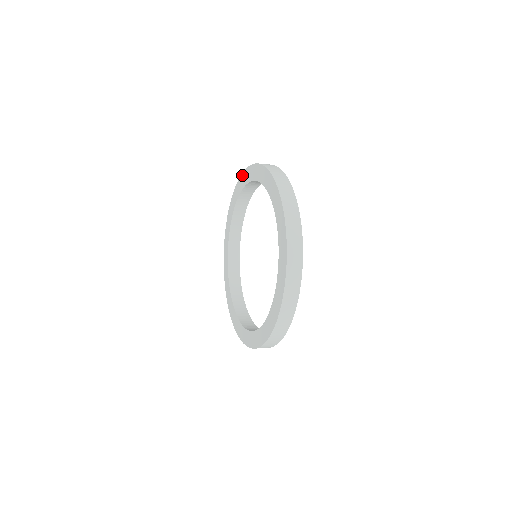
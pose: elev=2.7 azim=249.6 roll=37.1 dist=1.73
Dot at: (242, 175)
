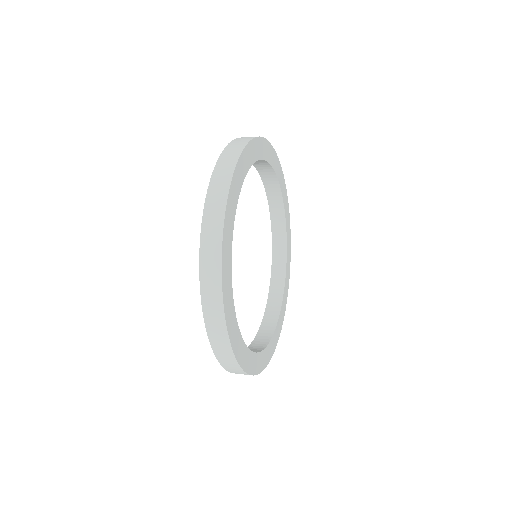
Dot at: occluded
